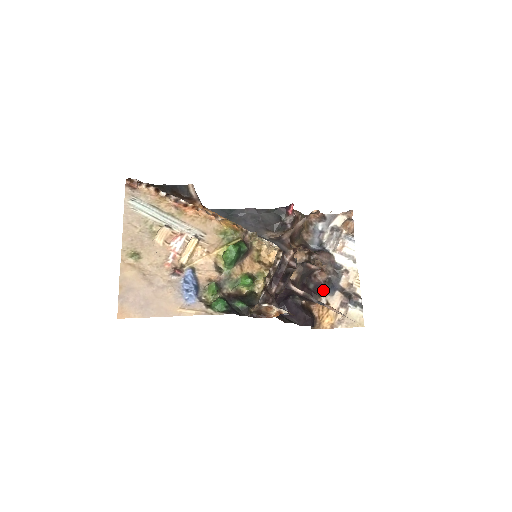
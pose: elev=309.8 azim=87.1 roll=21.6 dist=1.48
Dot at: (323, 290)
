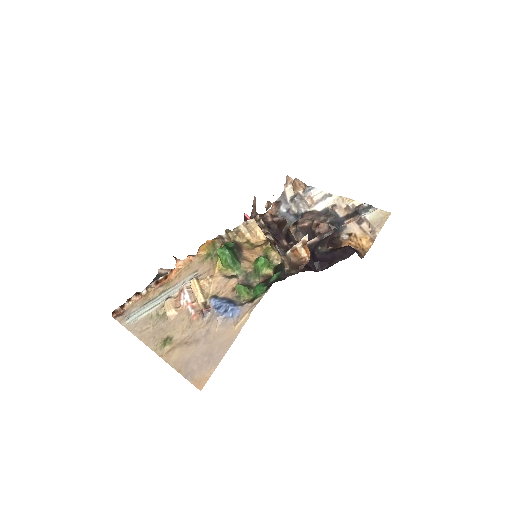
Dot at: (336, 233)
